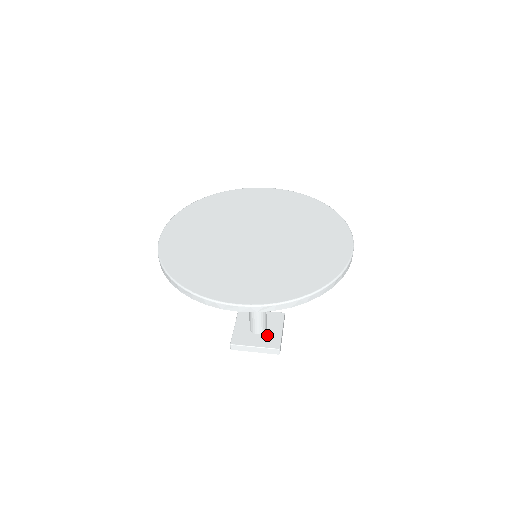
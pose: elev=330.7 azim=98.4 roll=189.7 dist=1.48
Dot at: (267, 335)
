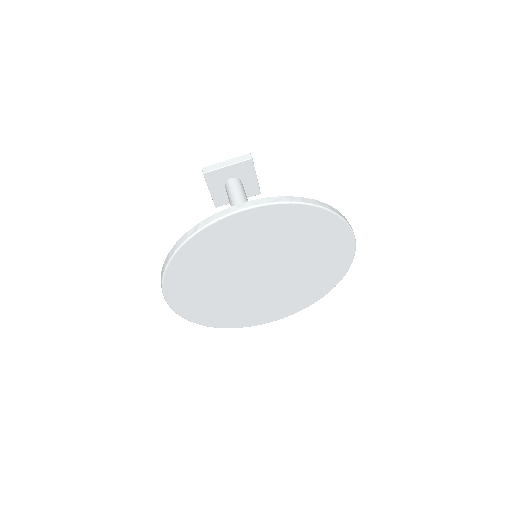
Dot at: (245, 188)
